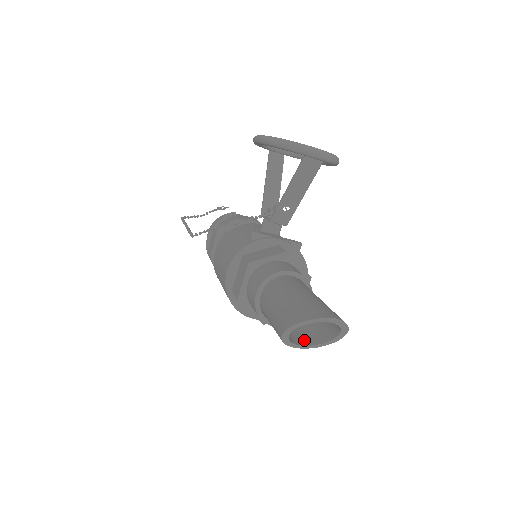
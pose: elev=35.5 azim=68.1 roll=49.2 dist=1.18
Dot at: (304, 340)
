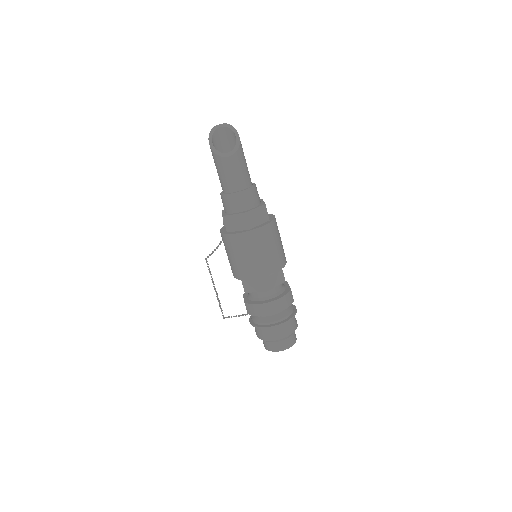
Dot at: (234, 157)
